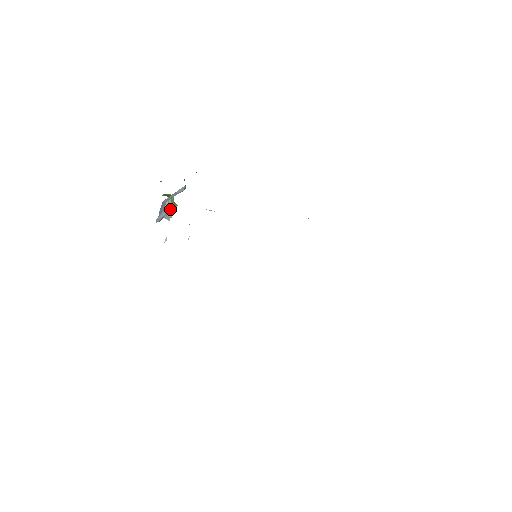
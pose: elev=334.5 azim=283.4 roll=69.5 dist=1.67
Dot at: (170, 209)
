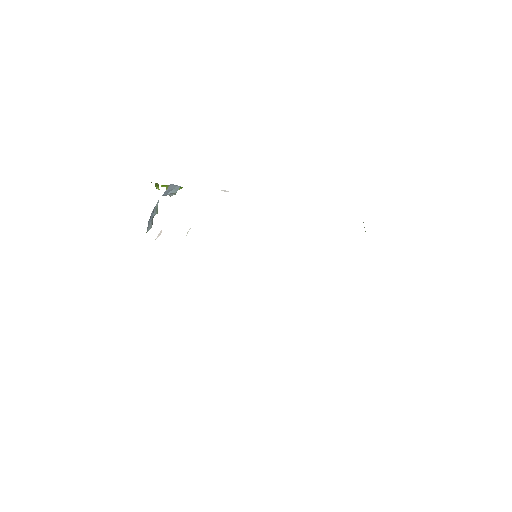
Dot at: (152, 217)
